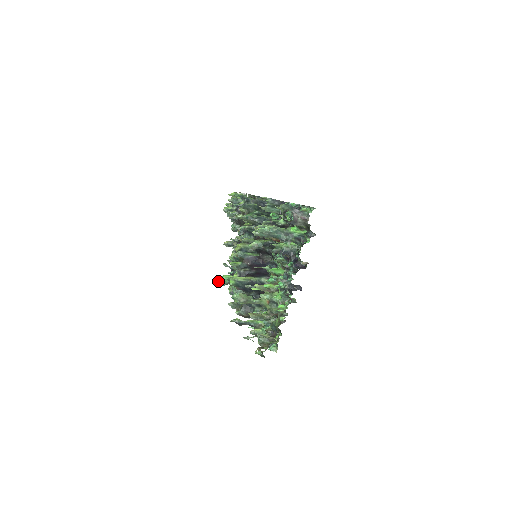
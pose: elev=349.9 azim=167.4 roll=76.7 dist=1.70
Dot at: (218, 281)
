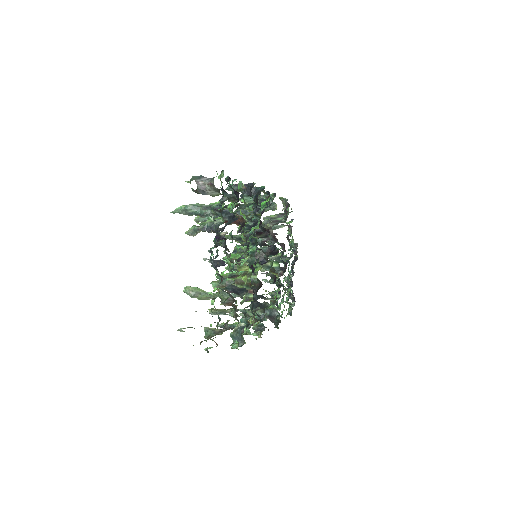
Dot at: occluded
